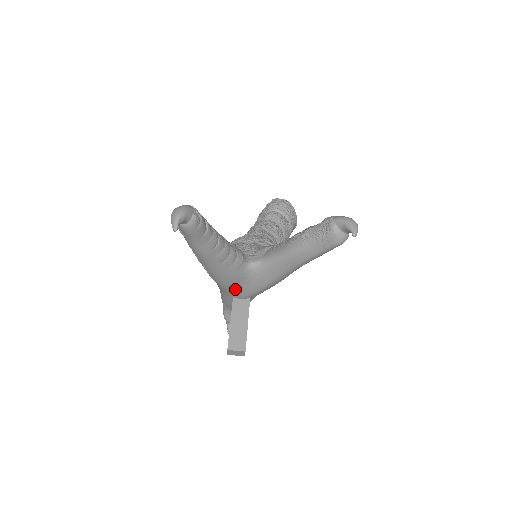
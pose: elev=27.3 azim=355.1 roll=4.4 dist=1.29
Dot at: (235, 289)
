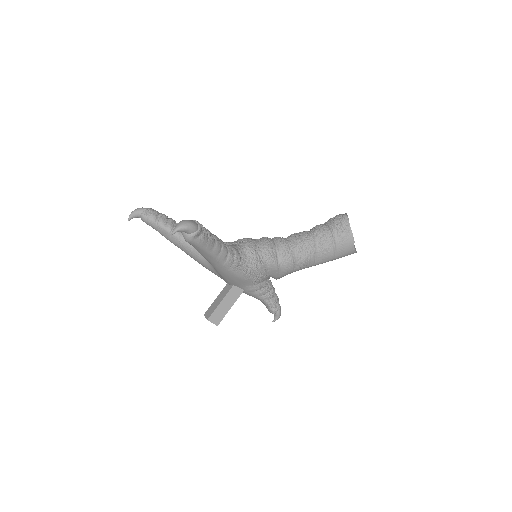
Dot at: (215, 274)
